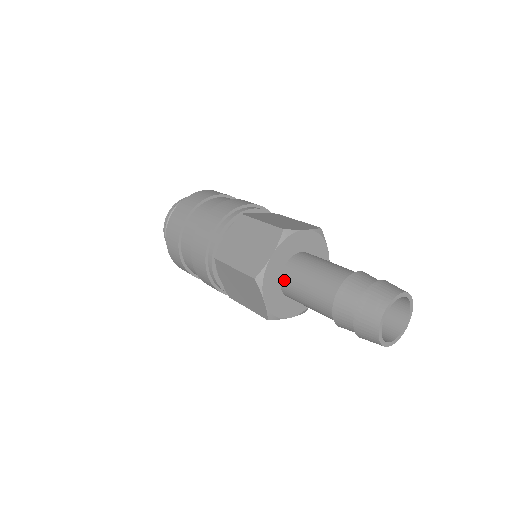
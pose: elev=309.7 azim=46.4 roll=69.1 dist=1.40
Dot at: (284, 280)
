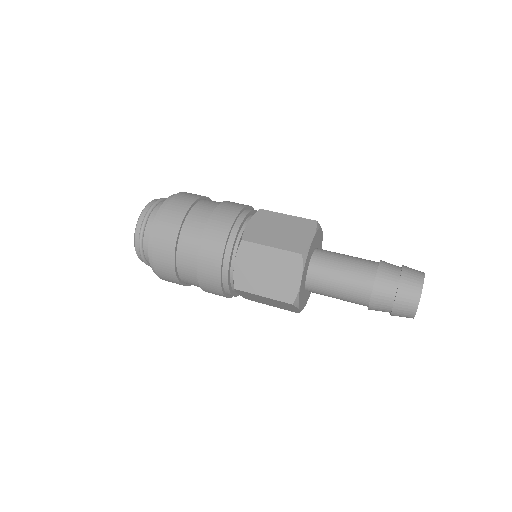
Dot at: (314, 265)
